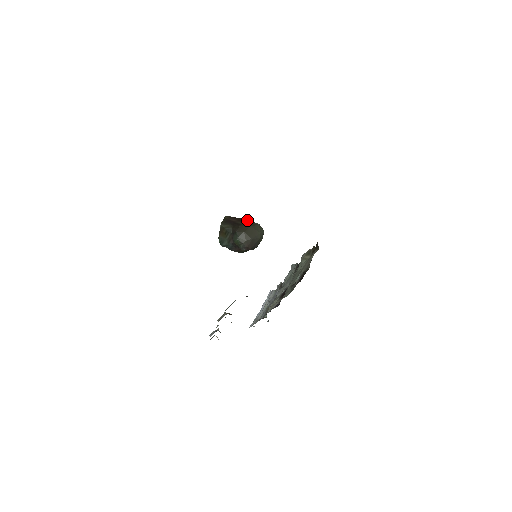
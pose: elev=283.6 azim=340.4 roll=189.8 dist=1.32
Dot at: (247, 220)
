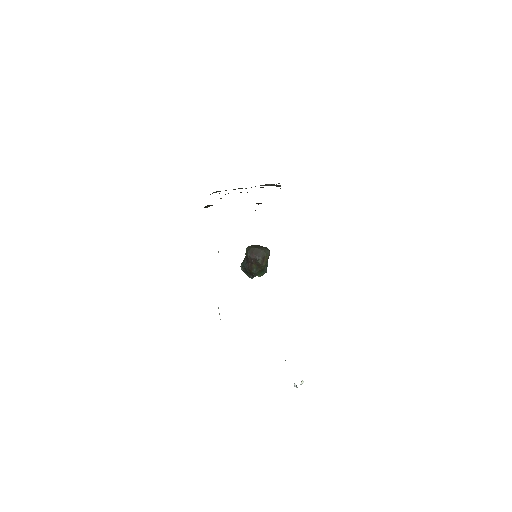
Dot at: occluded
